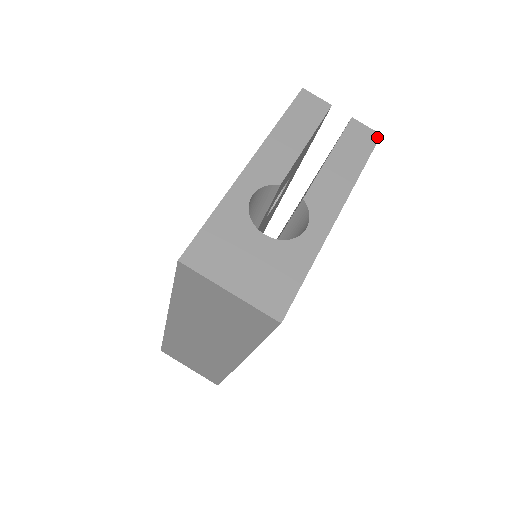
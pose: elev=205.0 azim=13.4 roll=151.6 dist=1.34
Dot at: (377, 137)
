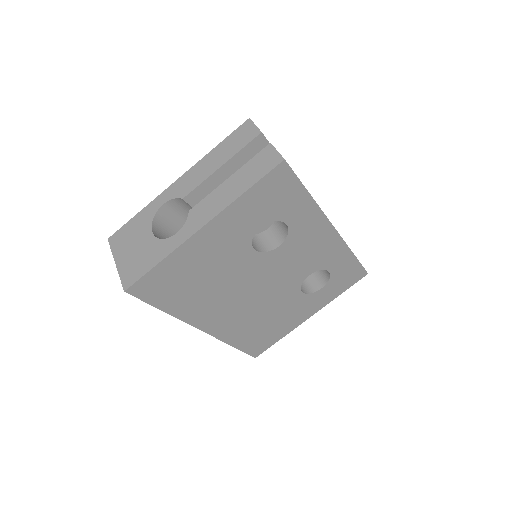
Dot at: (279, 162)
